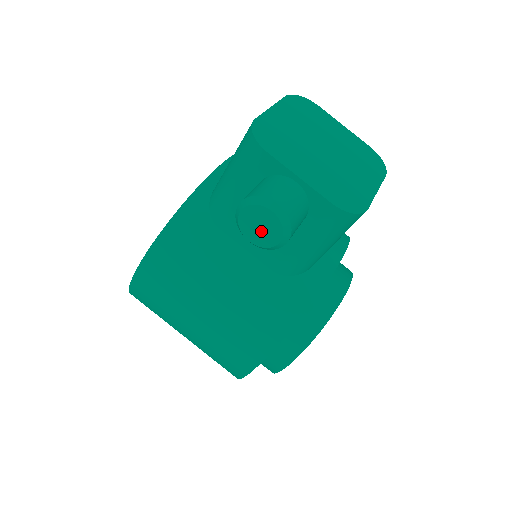
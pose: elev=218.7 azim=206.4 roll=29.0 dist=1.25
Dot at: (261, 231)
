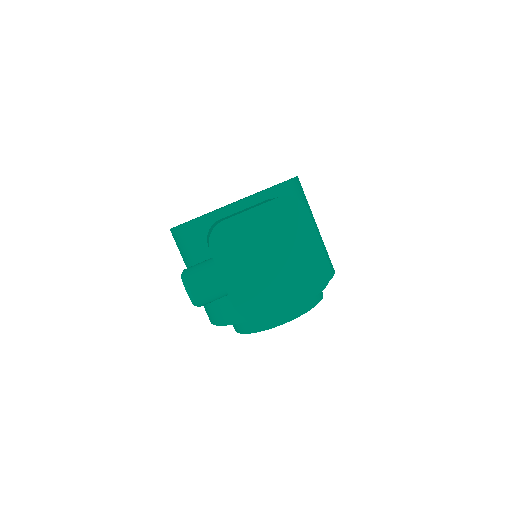
Dot at: occluded
